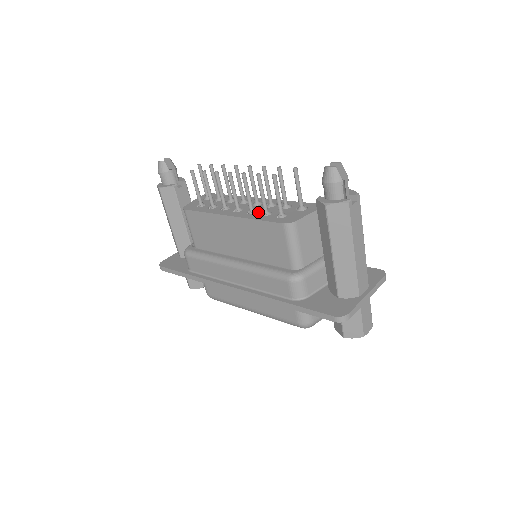
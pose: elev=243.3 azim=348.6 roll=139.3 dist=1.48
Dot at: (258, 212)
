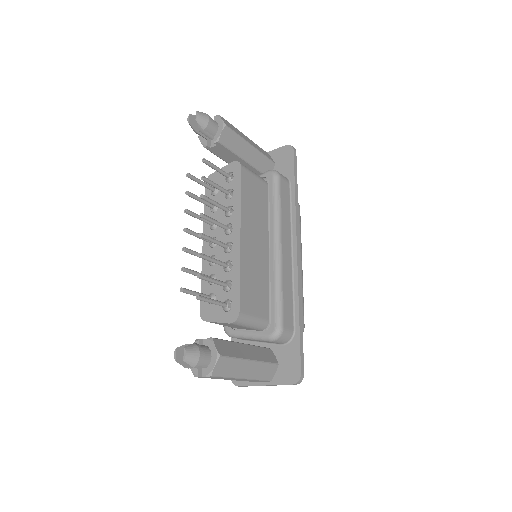
Dot at: (213, 268)
